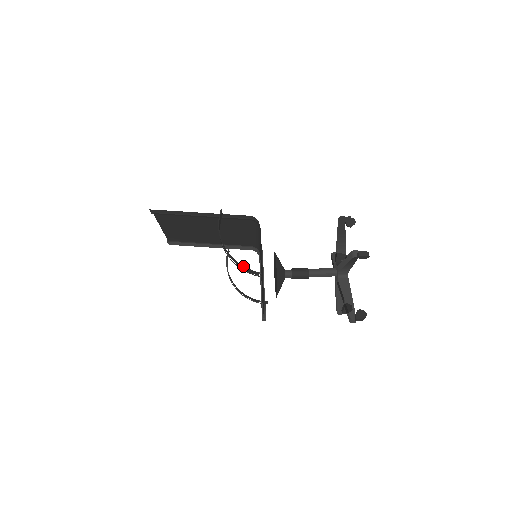
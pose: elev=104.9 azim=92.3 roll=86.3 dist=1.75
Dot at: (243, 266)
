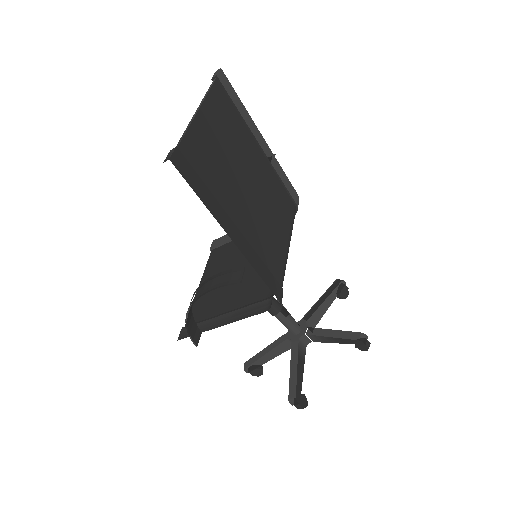
Dot at: (187, 329)
